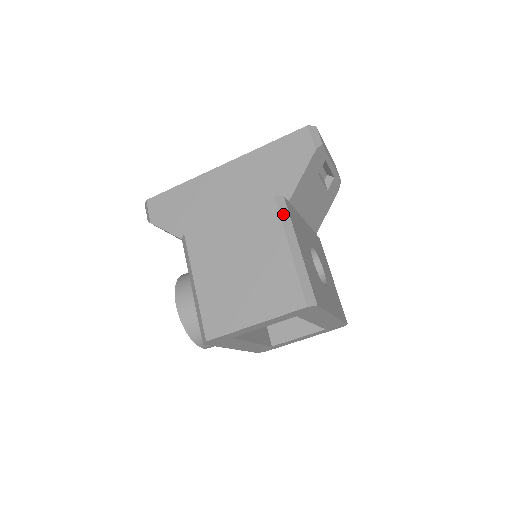
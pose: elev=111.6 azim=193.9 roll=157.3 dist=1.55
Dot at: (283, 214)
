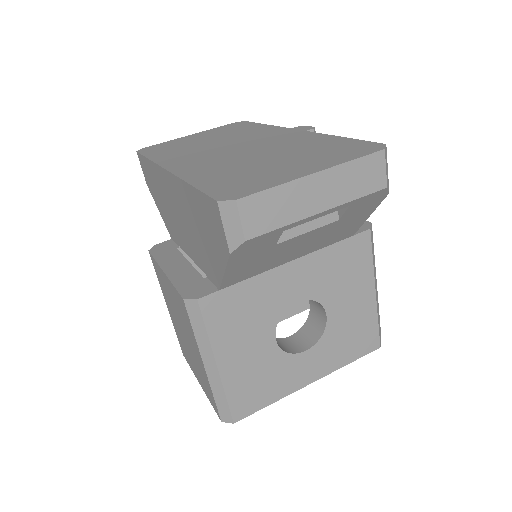
Dot at: (196, 324)
